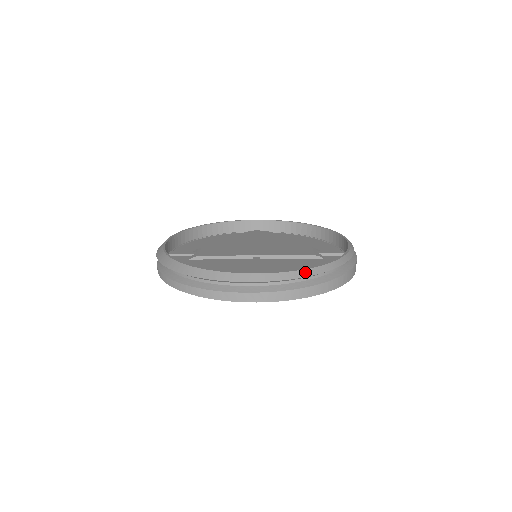
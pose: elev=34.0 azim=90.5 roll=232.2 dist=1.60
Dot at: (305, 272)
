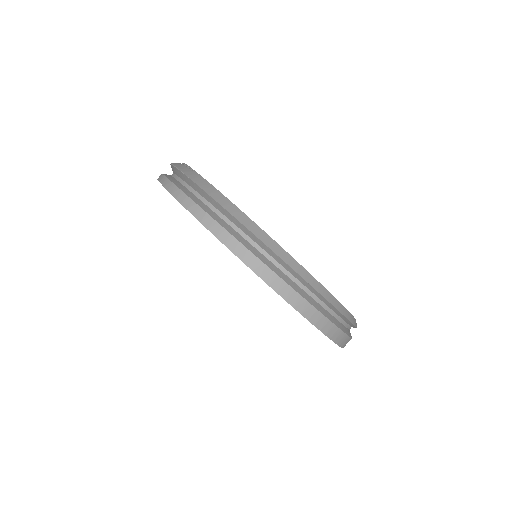
Dot at: (342, 308)
